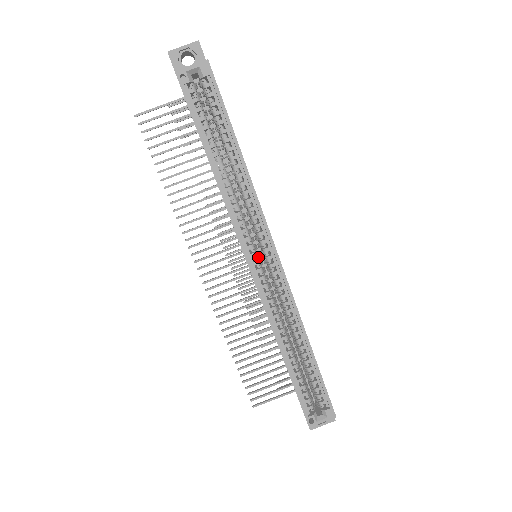
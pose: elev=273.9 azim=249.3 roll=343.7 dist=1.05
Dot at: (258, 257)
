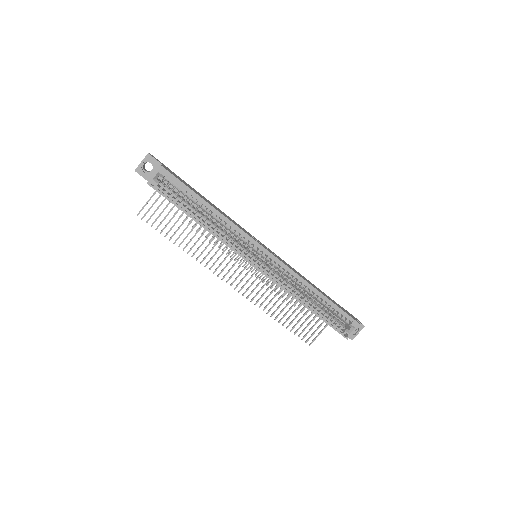
Dot at: (256, 258)
